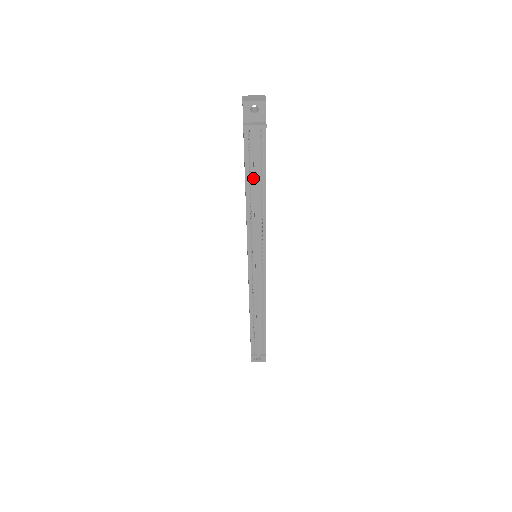
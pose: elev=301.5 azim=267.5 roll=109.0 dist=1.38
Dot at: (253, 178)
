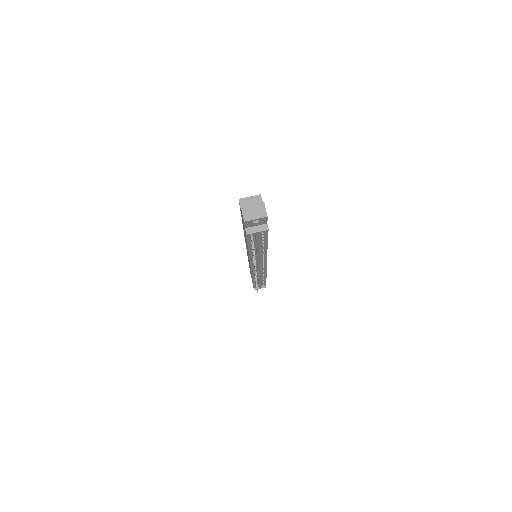
Dot at: (255, 245)
